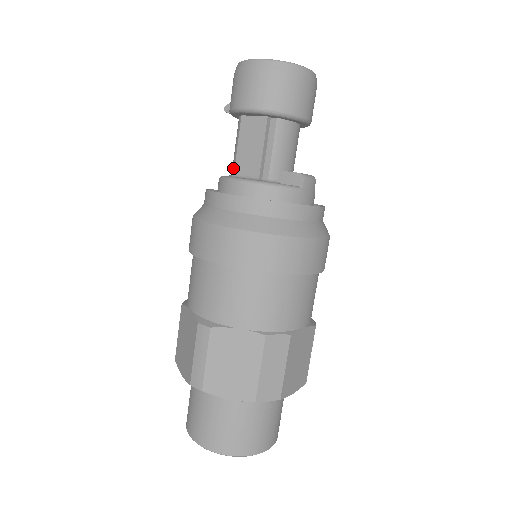
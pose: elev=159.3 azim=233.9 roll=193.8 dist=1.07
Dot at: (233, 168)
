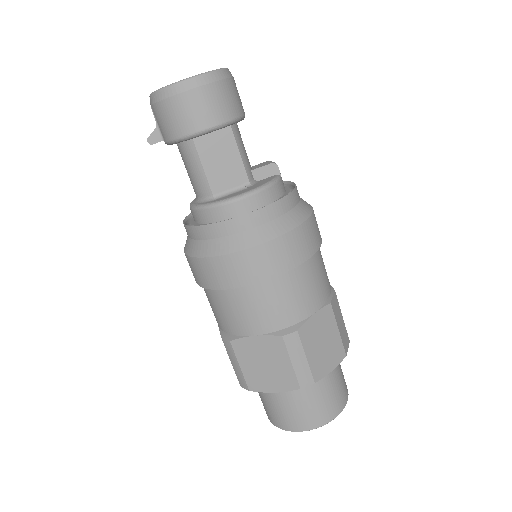
Dot at: (208, 192)
